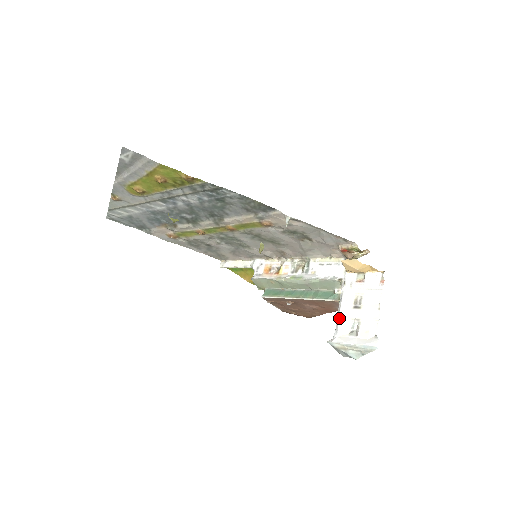
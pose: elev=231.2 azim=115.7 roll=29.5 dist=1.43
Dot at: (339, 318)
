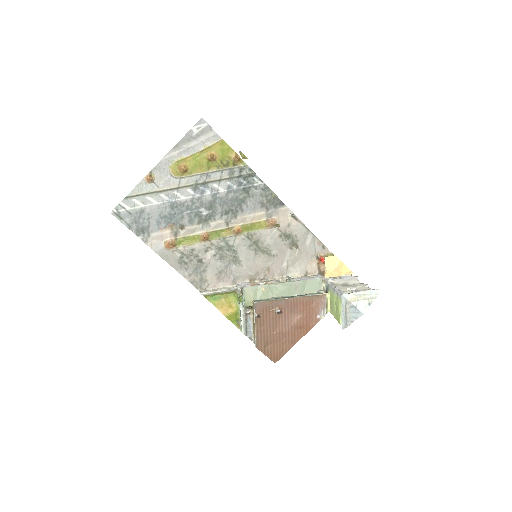
Dot at: (339, 288)
